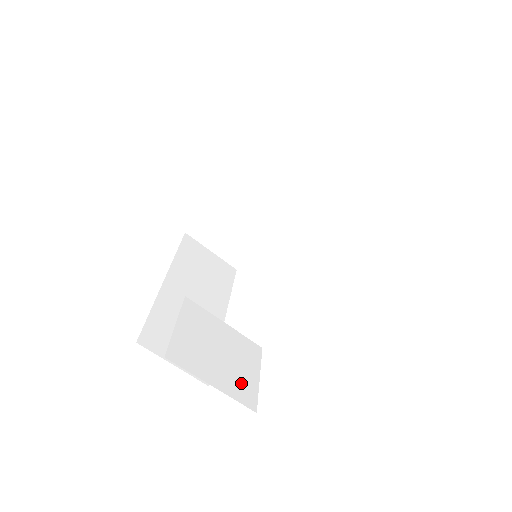
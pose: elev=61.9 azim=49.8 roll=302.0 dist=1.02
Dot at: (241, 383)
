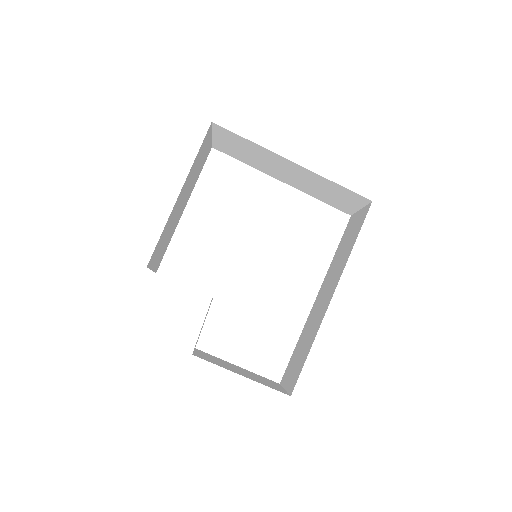
Dot at: occluded
